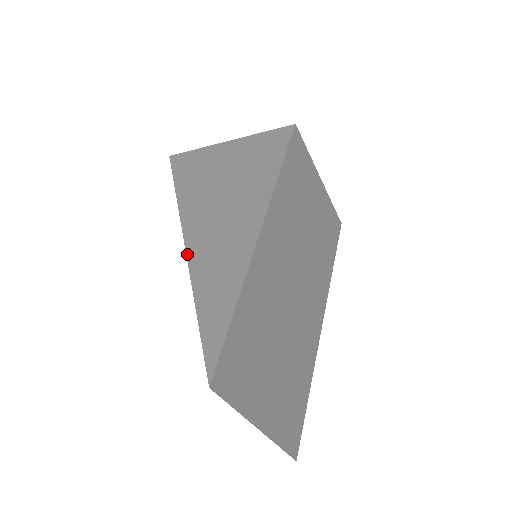
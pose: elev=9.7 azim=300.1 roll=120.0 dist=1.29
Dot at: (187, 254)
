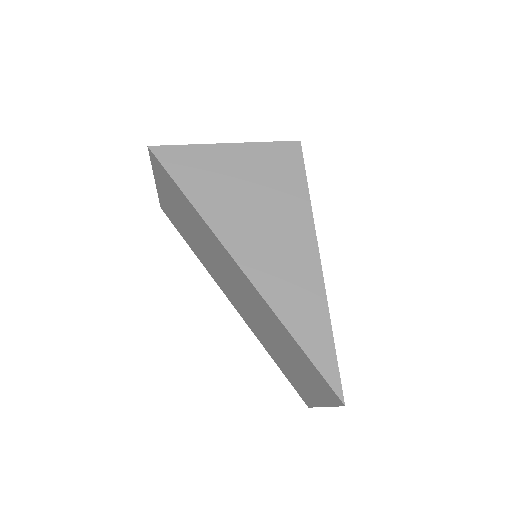
Dot at: (255, 286)
